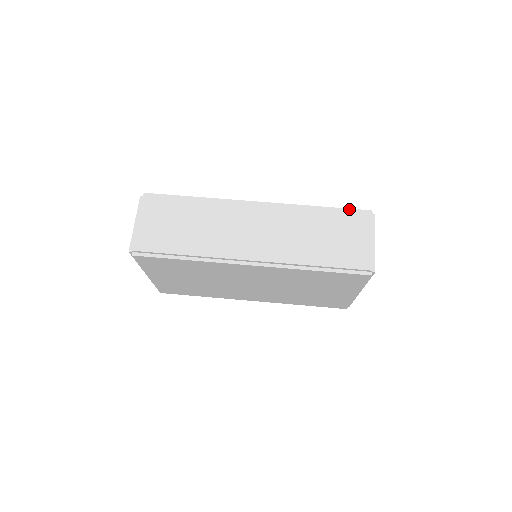
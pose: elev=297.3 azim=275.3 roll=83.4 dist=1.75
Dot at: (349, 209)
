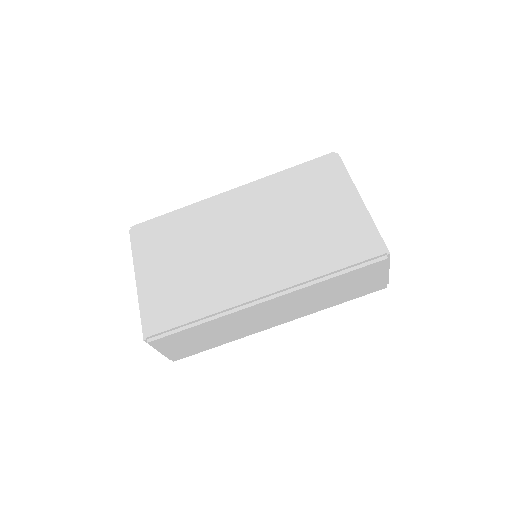
Dot at: (362, 262)
